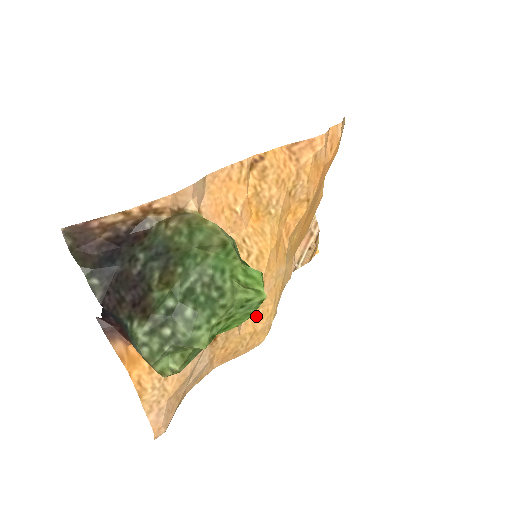
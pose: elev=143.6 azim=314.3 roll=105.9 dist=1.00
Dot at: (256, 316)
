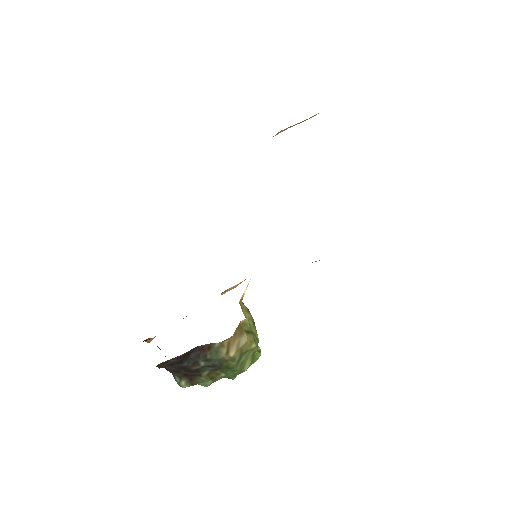
Dot at: occluded
